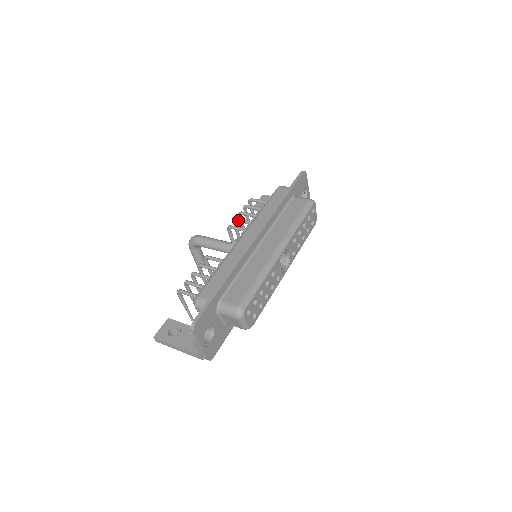
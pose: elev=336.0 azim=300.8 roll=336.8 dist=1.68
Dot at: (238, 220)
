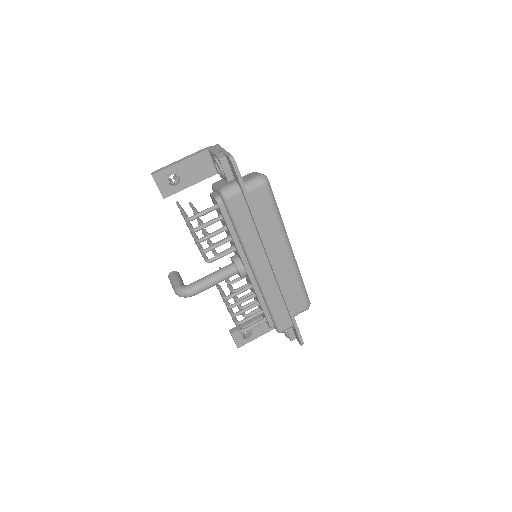
Dot at: occluded
